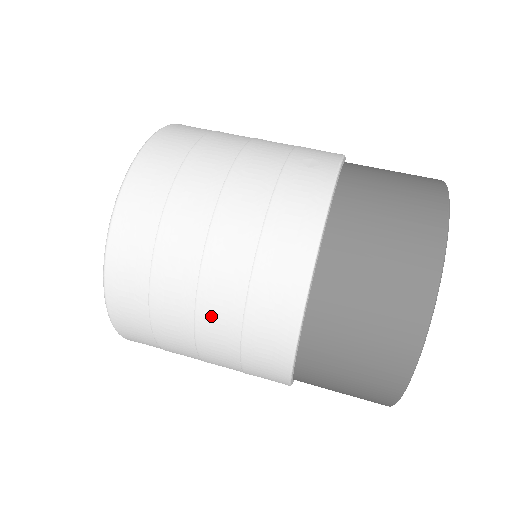
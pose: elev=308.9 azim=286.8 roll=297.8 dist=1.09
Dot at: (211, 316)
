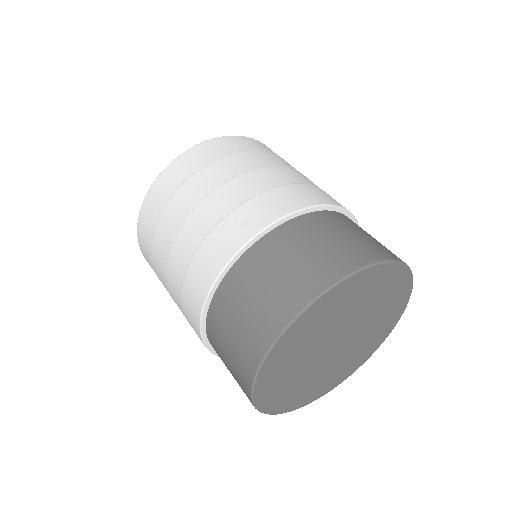
Dot at: (175, 301)
